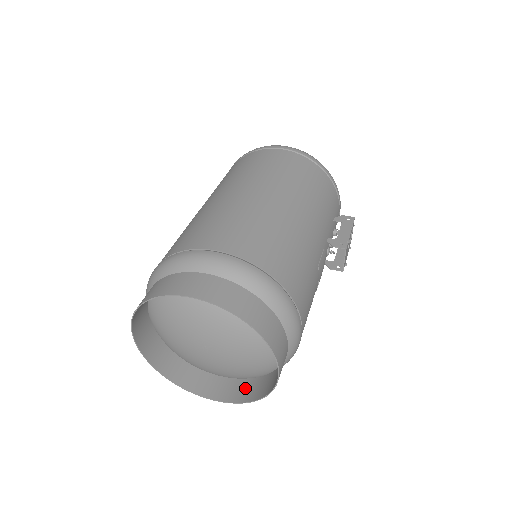
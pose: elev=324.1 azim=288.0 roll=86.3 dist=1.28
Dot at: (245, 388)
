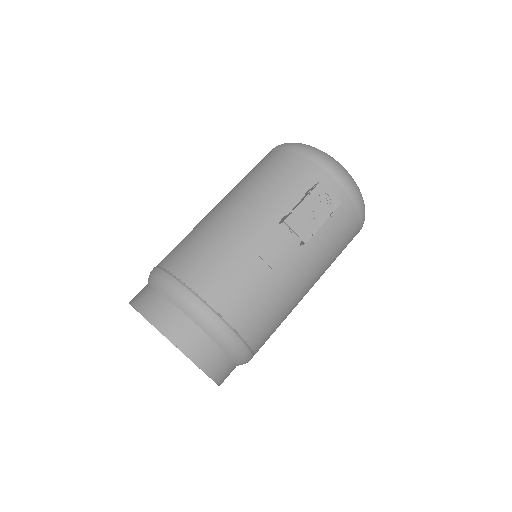
Dot at: (228, 372)
